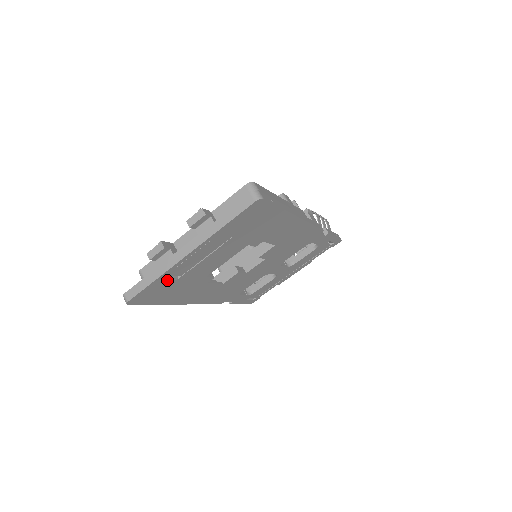
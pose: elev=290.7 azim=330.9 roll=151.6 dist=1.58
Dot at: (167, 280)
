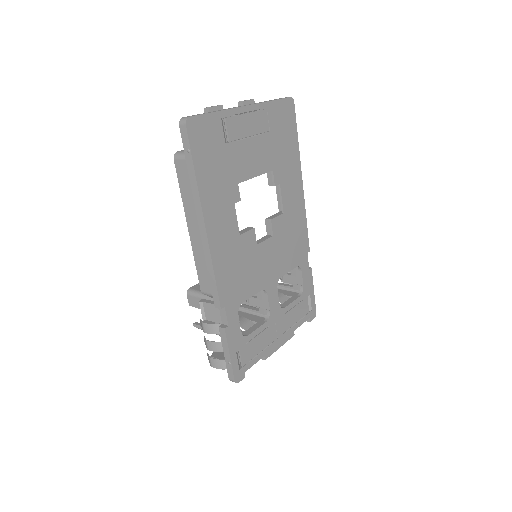
Dot at: (221, 130)
